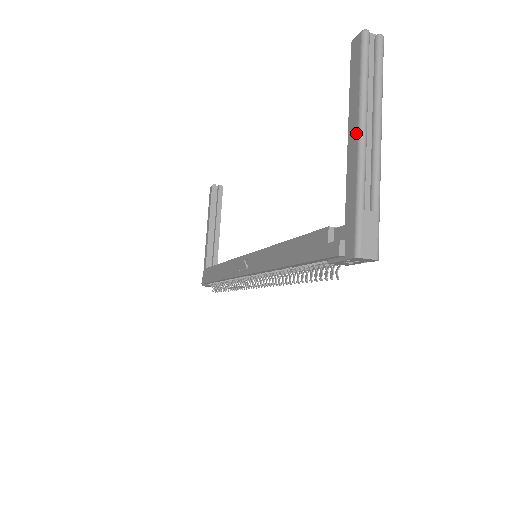
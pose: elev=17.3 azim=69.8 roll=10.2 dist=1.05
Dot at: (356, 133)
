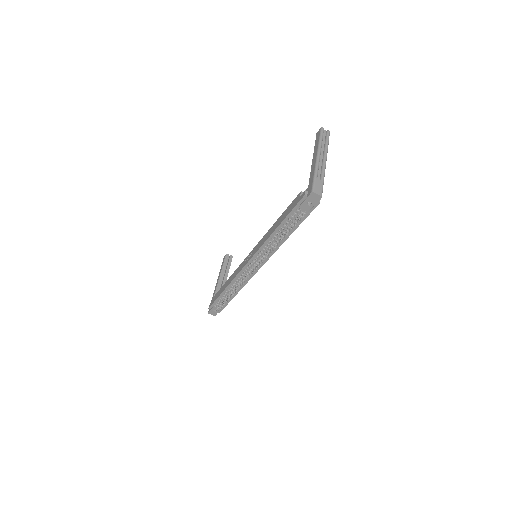
Dot at: (316, 156)
